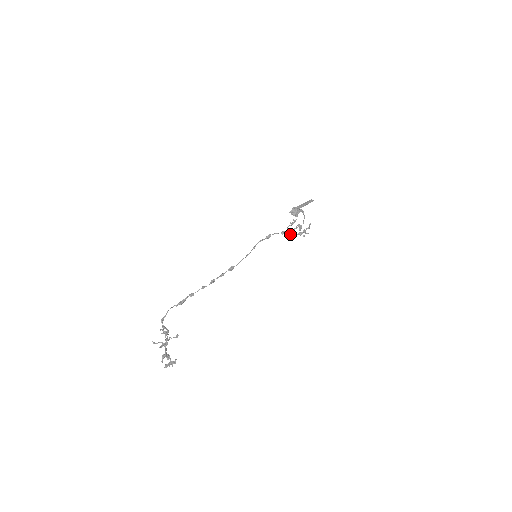
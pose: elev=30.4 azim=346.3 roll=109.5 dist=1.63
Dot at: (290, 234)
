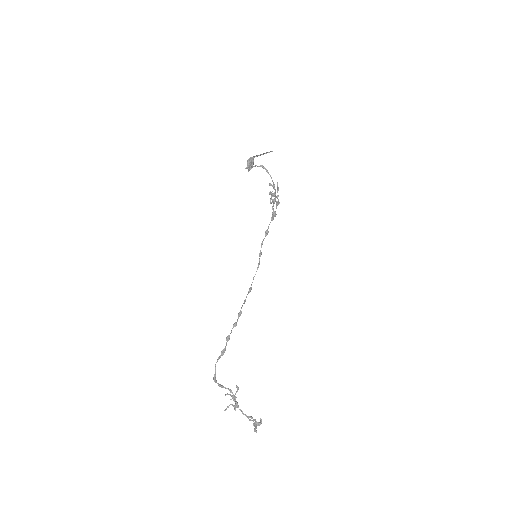
Dot at: (276, 214)
